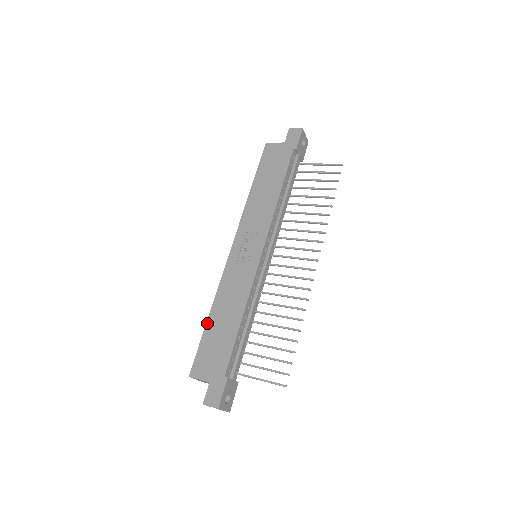
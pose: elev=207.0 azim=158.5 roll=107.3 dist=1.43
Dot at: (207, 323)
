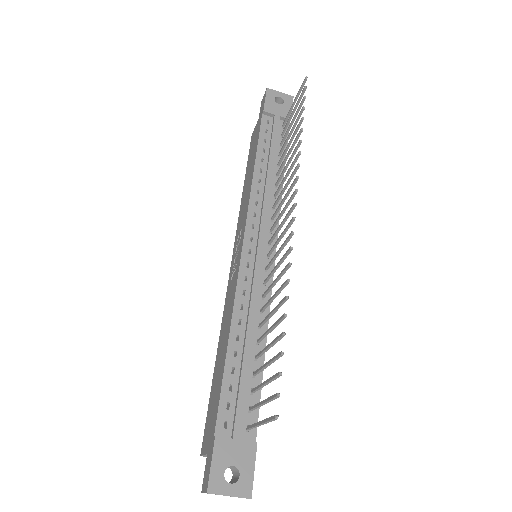
Dot at: (214, 371)
